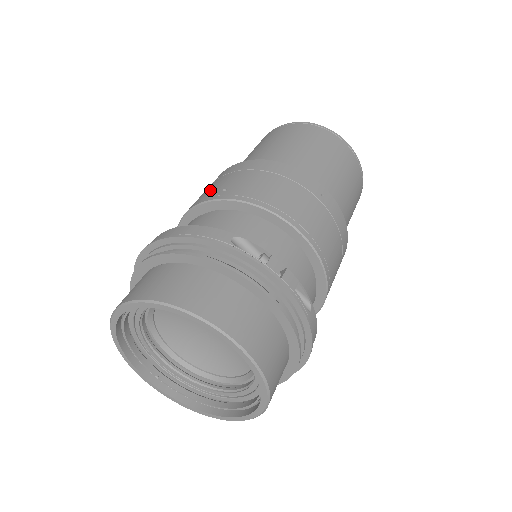
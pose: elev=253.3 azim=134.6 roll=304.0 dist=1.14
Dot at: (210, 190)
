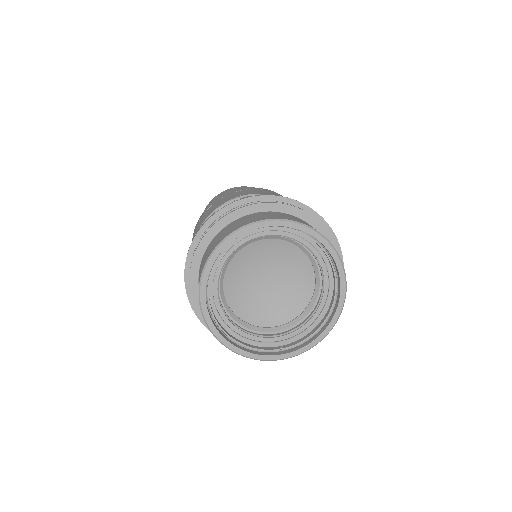
Dot at: occluded
